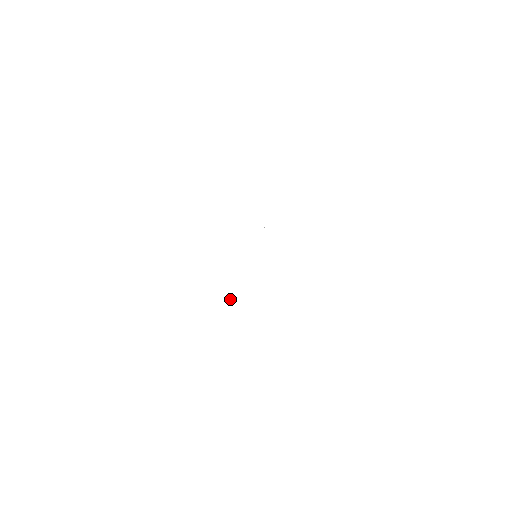
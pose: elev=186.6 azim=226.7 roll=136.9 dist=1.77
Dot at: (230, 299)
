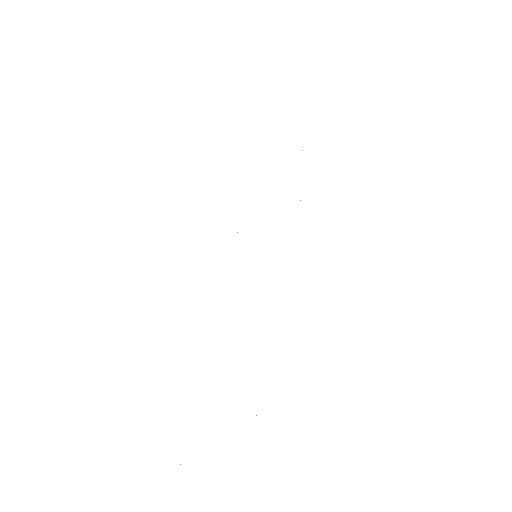
Dot at: occluded
